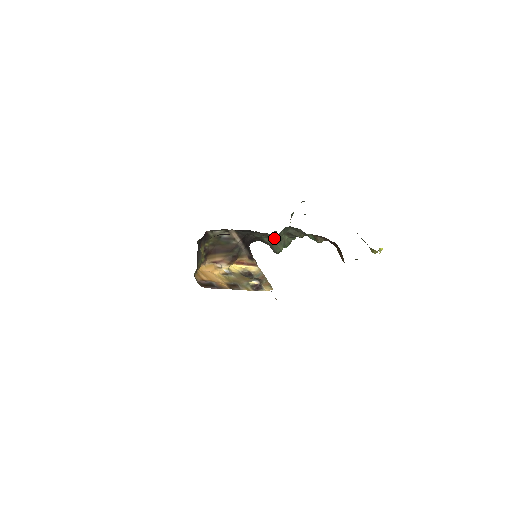
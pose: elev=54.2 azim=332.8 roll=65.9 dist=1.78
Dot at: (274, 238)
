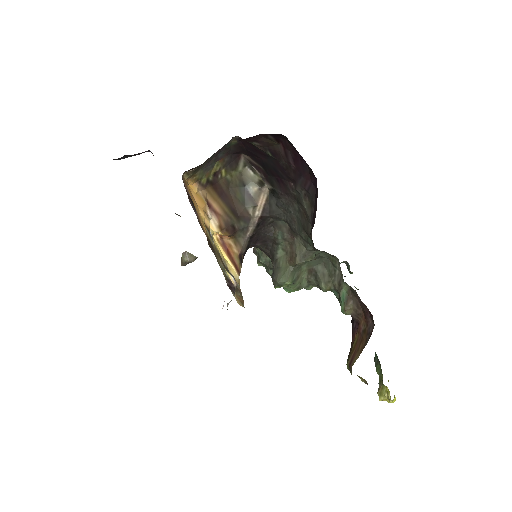
Dot at: (300, 252)
